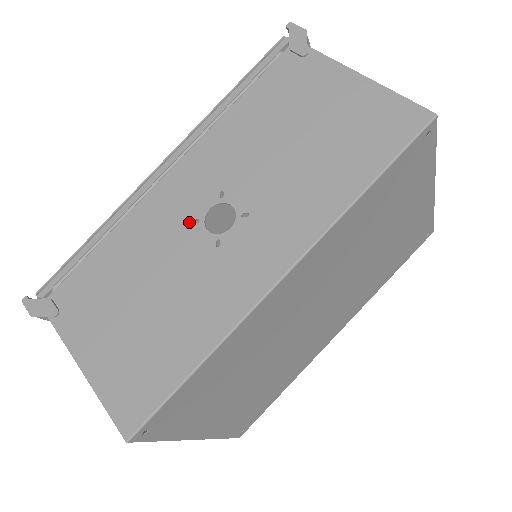
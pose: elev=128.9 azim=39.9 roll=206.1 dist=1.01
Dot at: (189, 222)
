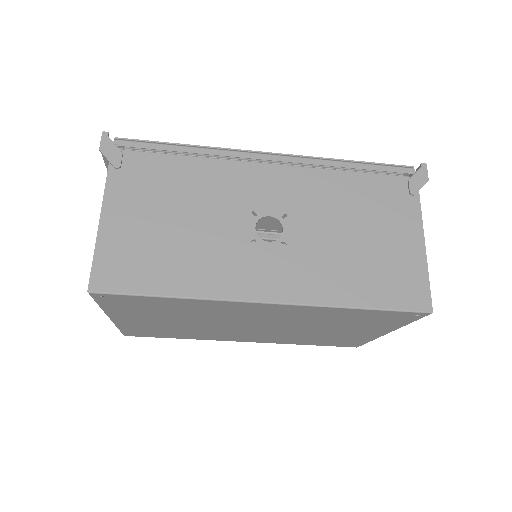
Dot at: (250, 209)
